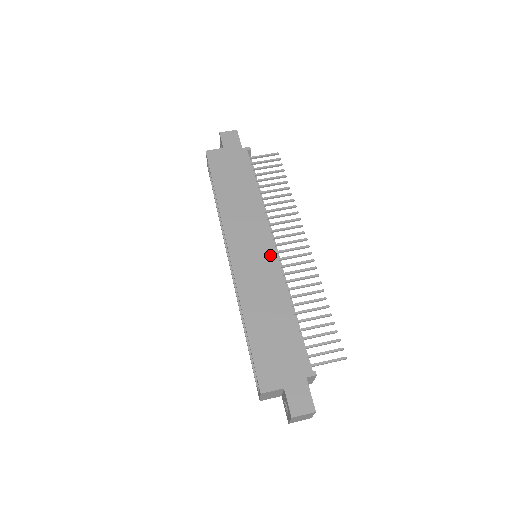
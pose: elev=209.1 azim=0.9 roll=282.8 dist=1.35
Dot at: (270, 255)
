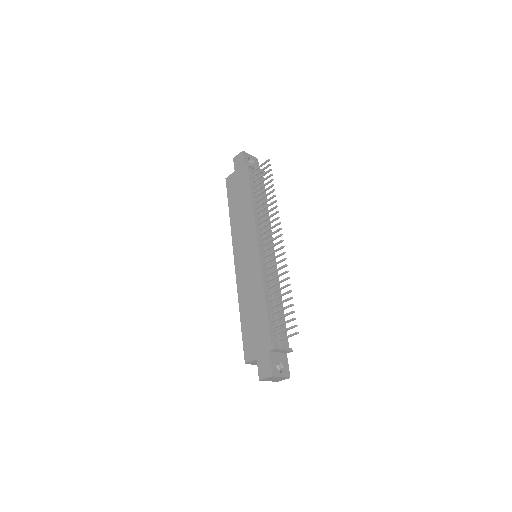
Dot at: (255, 256)
